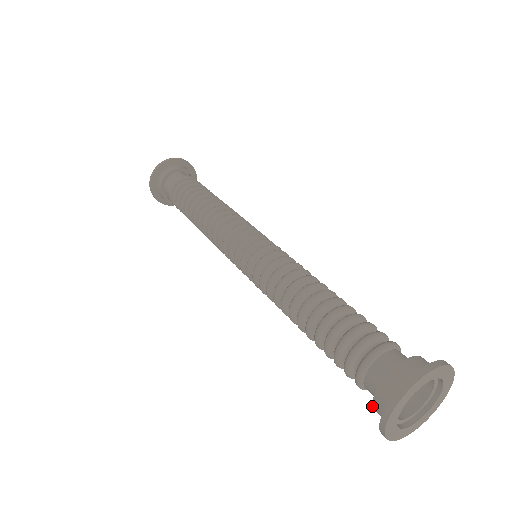
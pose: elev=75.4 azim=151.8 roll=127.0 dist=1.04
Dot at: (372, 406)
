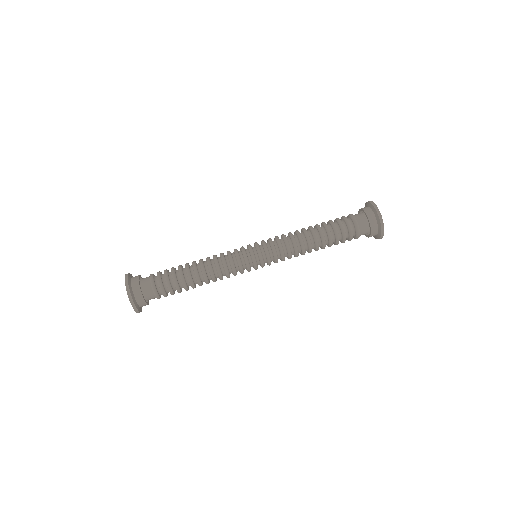
Dot at: (371, 233)
